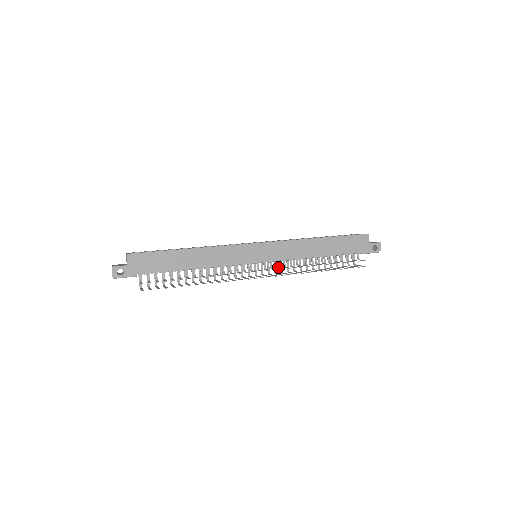
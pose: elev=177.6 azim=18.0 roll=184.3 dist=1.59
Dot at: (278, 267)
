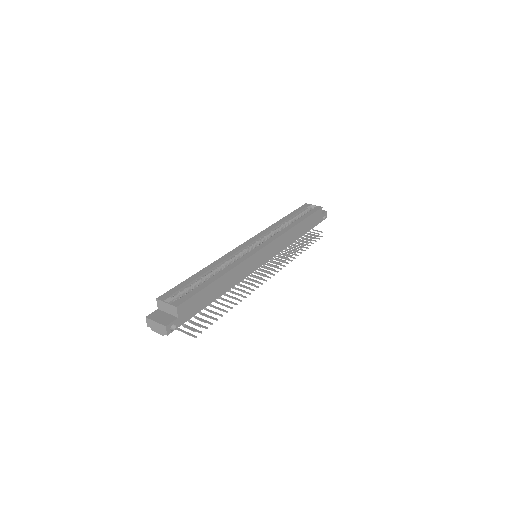
Dot at: (271, 260)
